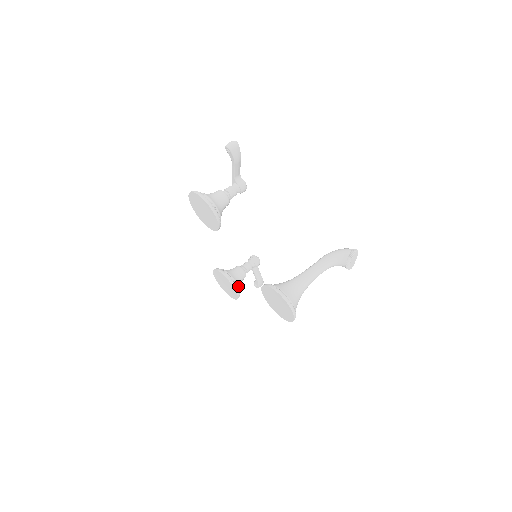
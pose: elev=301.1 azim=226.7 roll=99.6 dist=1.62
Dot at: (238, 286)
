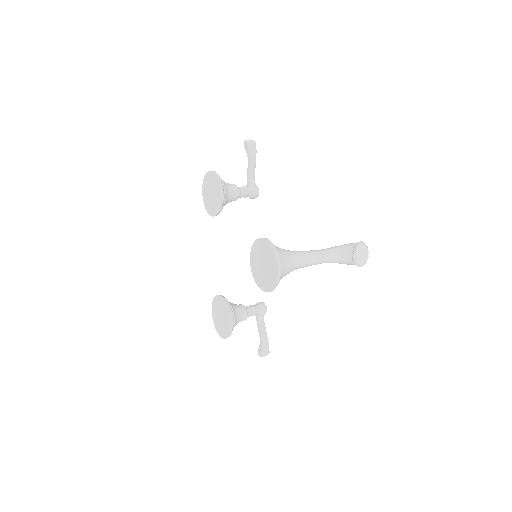
Dot at: (234, 313)
